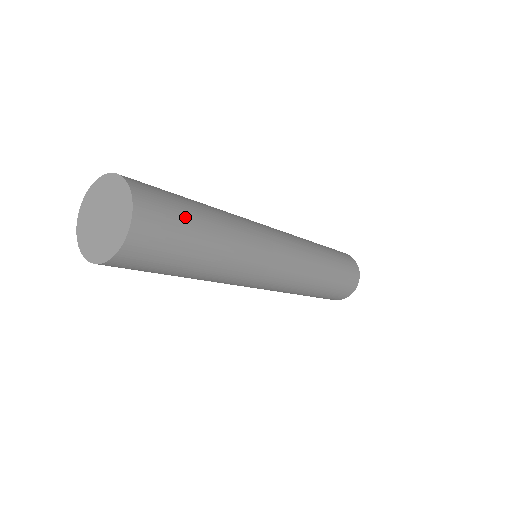
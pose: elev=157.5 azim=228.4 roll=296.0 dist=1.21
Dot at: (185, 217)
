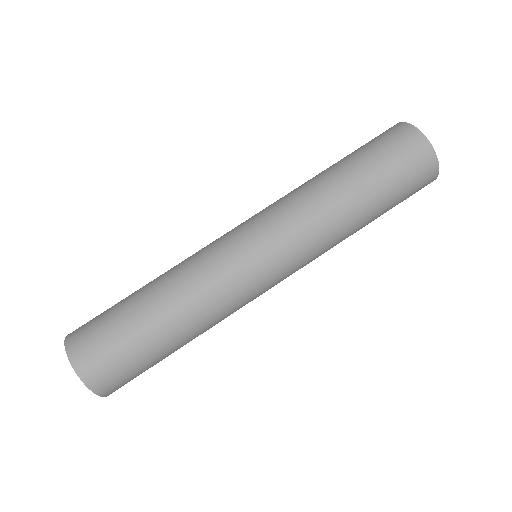
Dot at: (124, 337)
